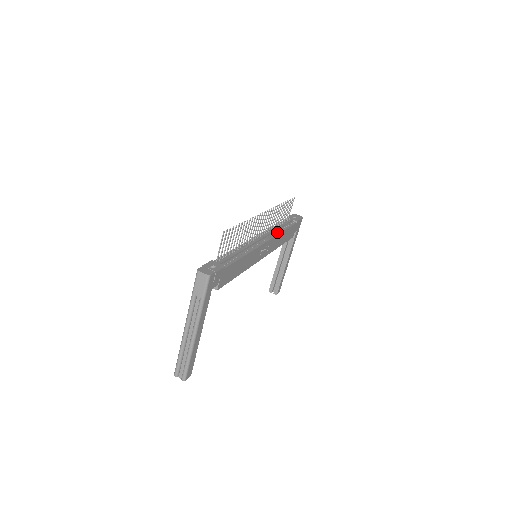
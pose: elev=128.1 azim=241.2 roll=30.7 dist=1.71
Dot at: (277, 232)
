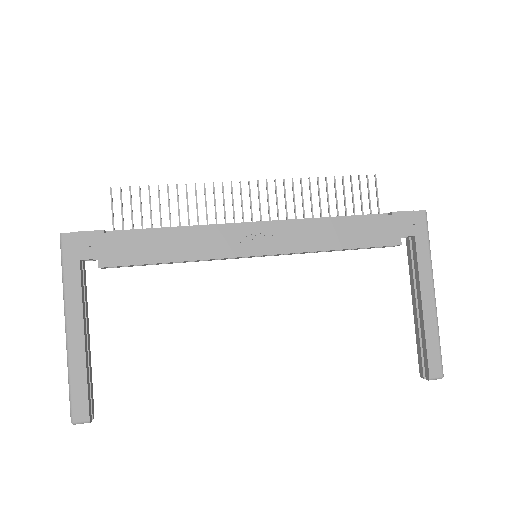
Dot at: (309, 220)
